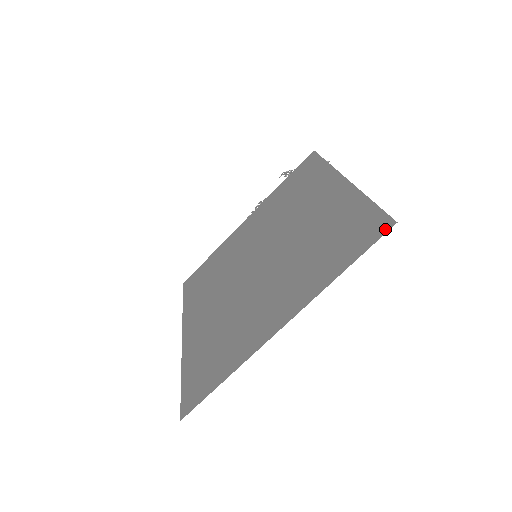
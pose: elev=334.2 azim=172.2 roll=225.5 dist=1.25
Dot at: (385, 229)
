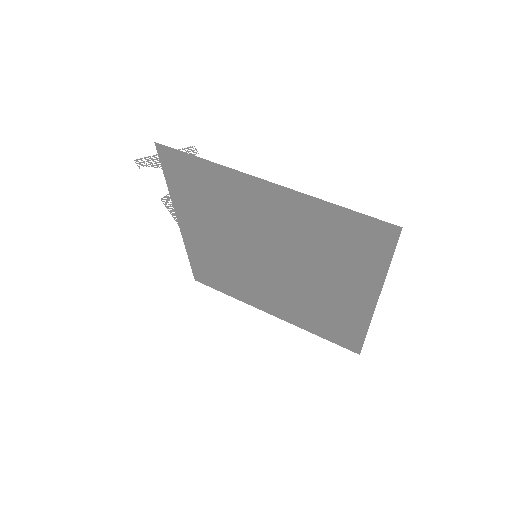
Dot at: (395, 234)
